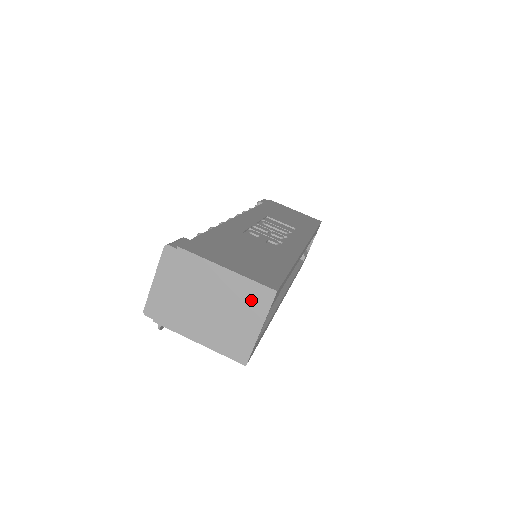
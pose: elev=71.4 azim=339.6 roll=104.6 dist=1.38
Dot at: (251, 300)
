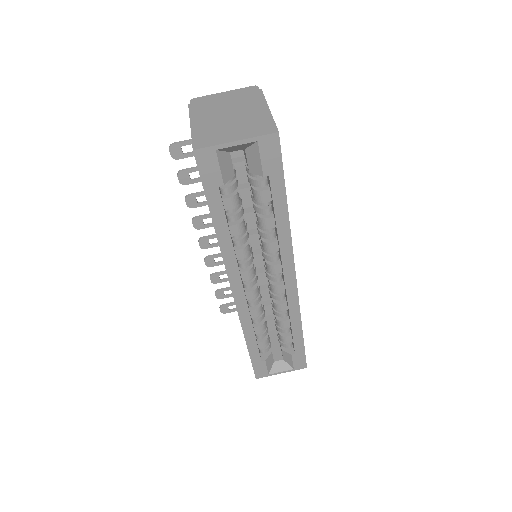
Dot at: (257, 127)
